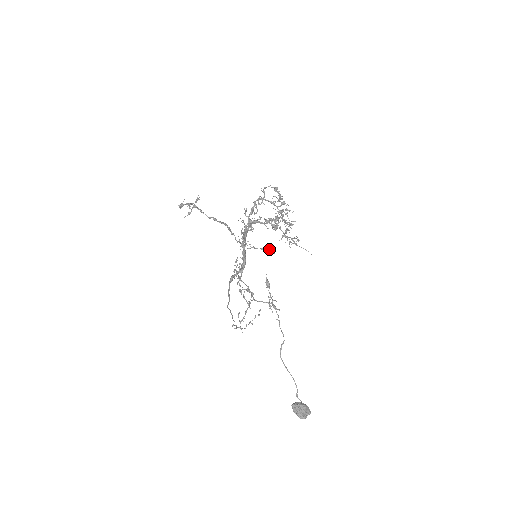
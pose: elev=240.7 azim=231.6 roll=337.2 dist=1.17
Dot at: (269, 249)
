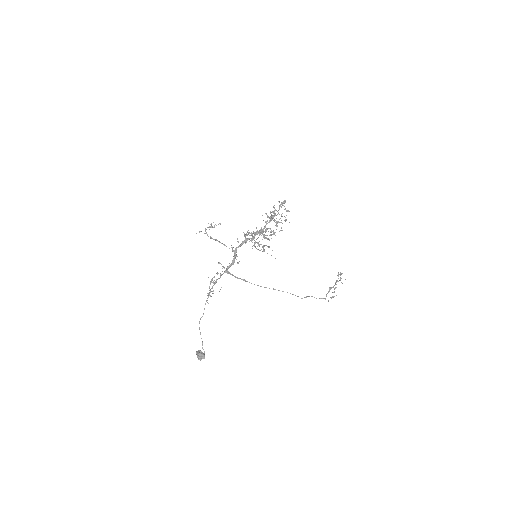
Dot at: occluded
